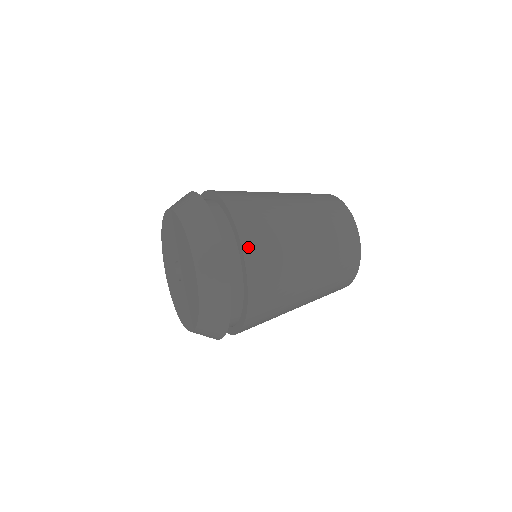
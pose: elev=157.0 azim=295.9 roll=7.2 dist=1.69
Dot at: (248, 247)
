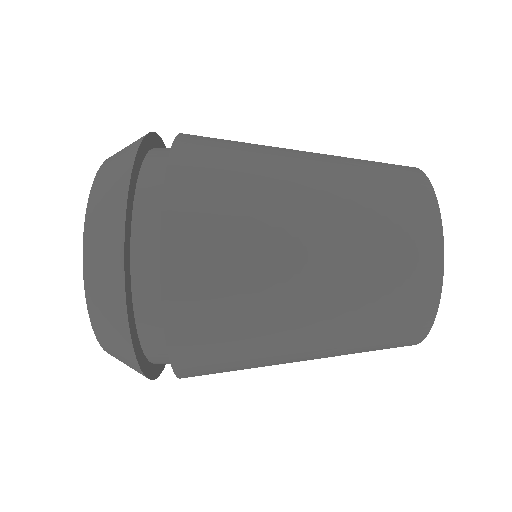
Dot at: (177, 190)
